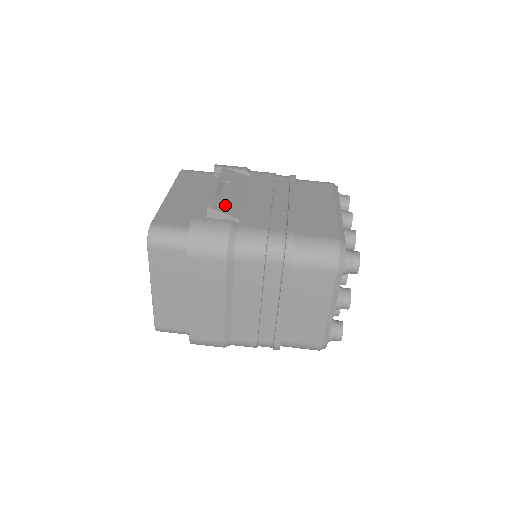
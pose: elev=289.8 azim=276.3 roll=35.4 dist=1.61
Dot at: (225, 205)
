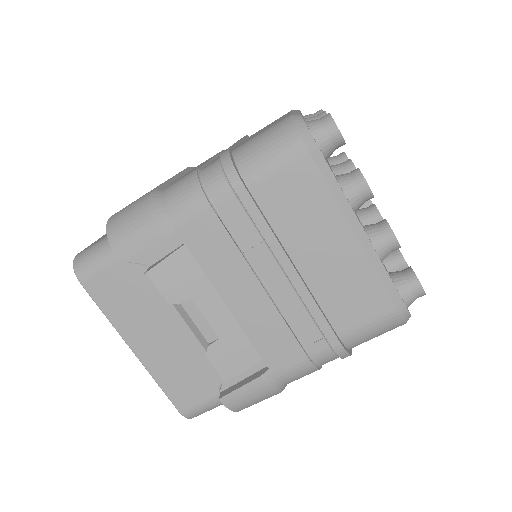
Dot at: (230, 357)
